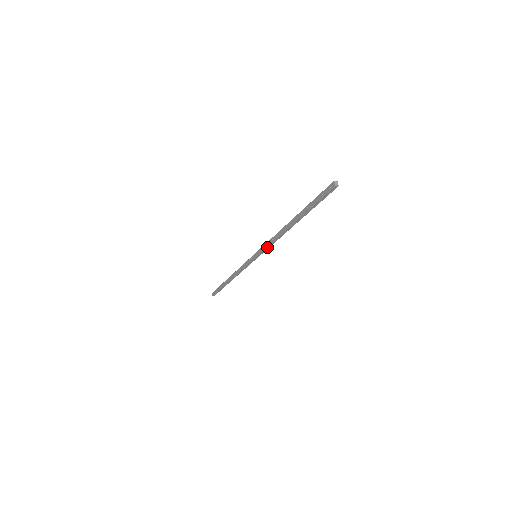
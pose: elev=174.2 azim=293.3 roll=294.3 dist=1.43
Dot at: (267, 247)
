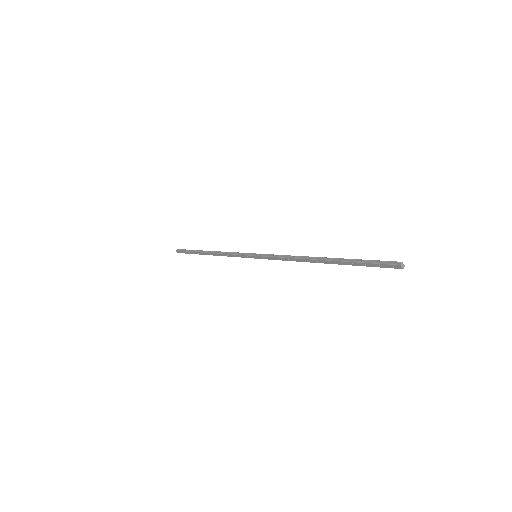
Dot at: occluded
